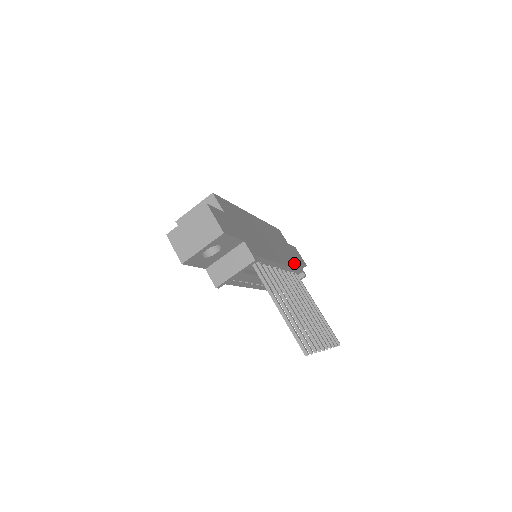
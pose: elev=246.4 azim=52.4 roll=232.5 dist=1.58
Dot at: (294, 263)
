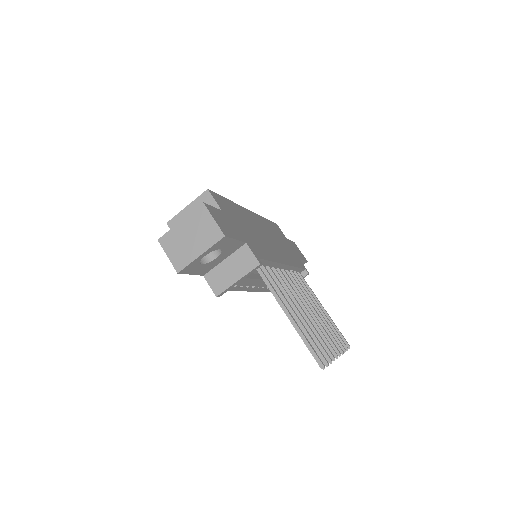
Dot at: (296, 261)
